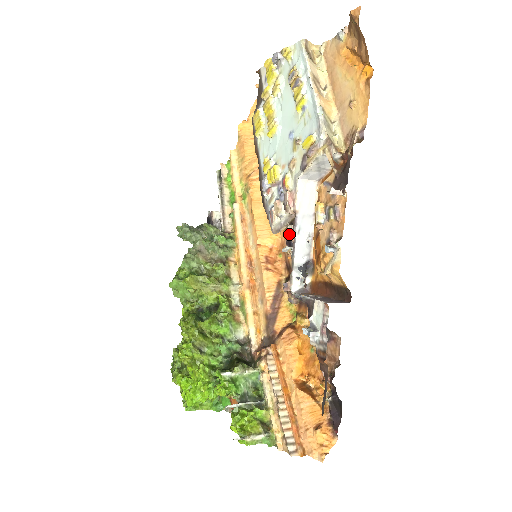
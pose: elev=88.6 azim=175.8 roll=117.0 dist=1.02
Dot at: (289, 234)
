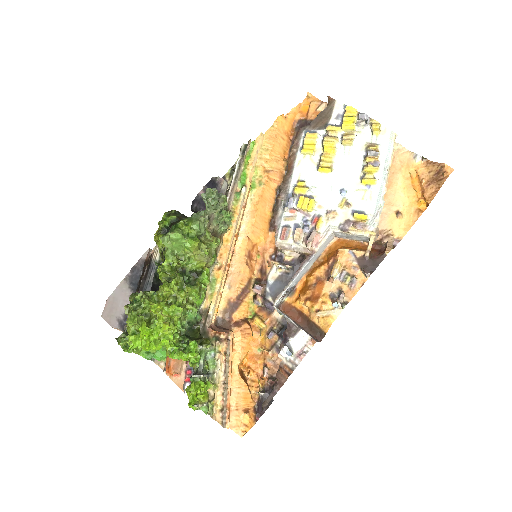
Dot at: (283, 251)
